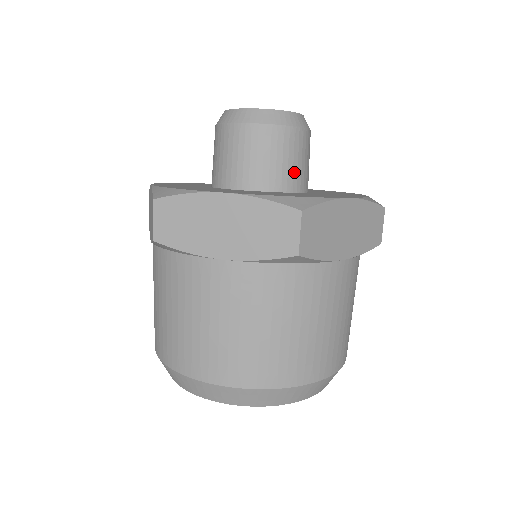
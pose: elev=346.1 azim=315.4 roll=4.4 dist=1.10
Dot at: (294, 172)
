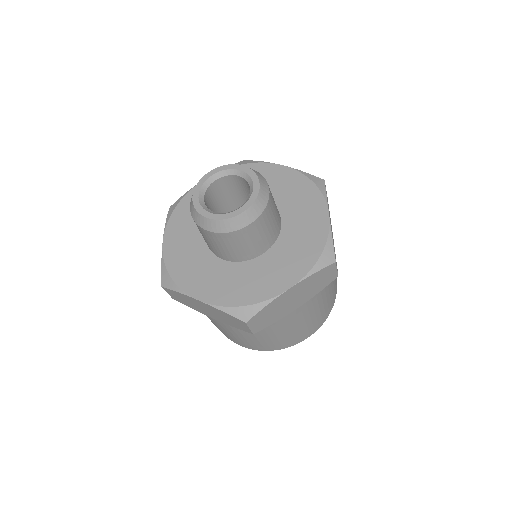
Dot at: (256, 247)
